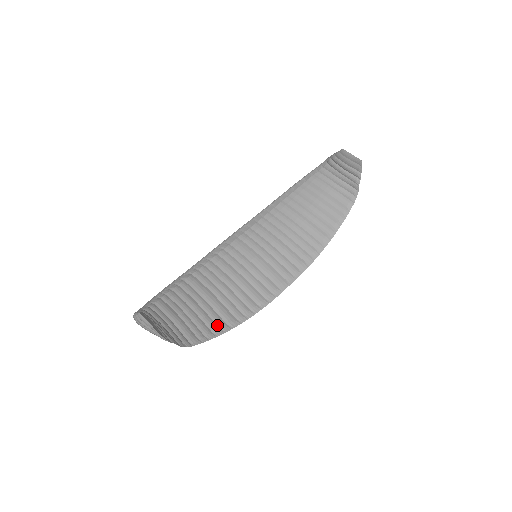
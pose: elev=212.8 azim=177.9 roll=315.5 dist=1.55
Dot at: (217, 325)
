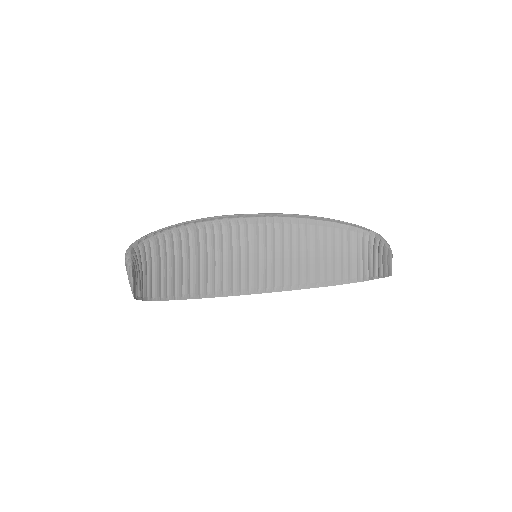
Dot at: (183, 290)
